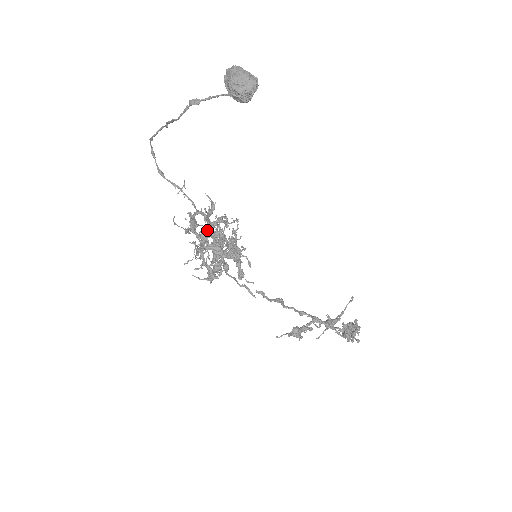
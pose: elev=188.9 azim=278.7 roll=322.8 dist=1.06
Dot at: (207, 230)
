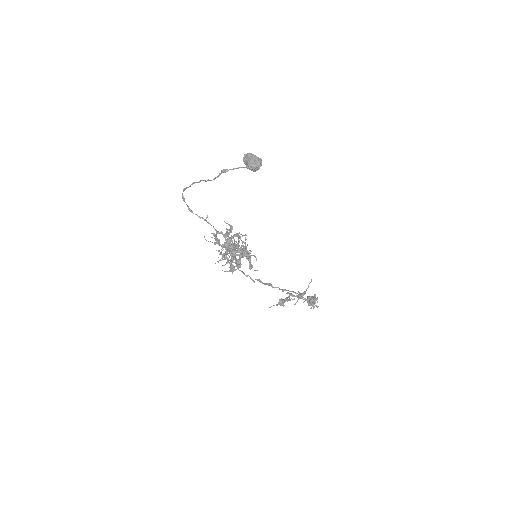
Dot at: (228, 242)
